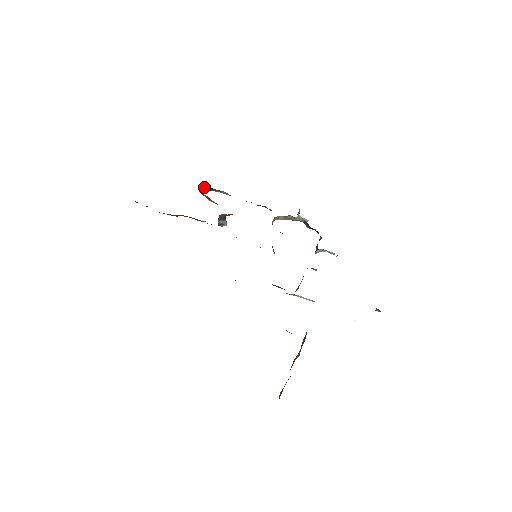
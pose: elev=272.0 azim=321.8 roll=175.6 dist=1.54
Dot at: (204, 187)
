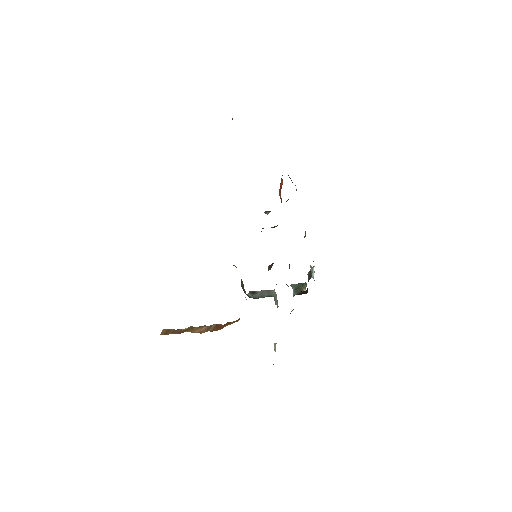
Dot at: occluded
